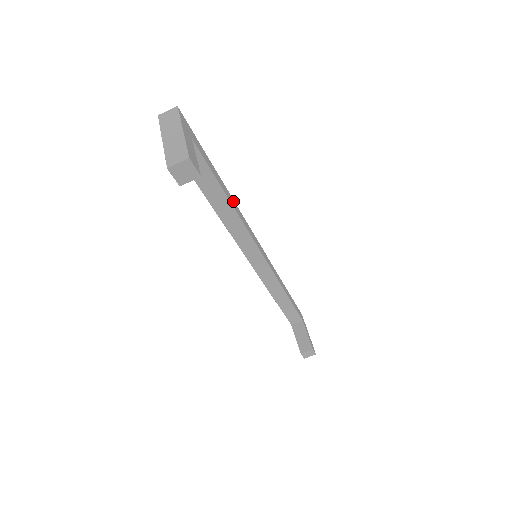
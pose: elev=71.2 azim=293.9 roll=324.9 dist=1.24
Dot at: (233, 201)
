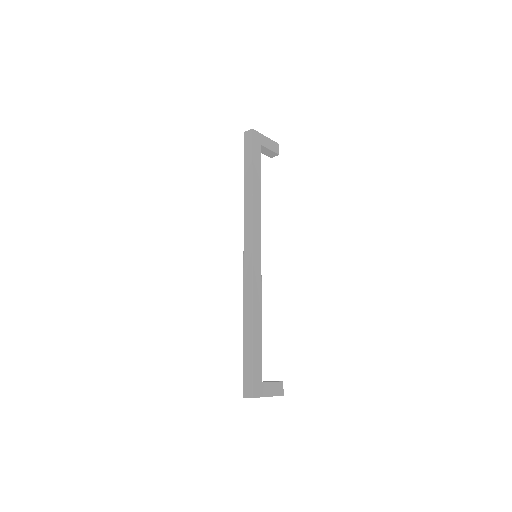
Dot at: (255, 310)
